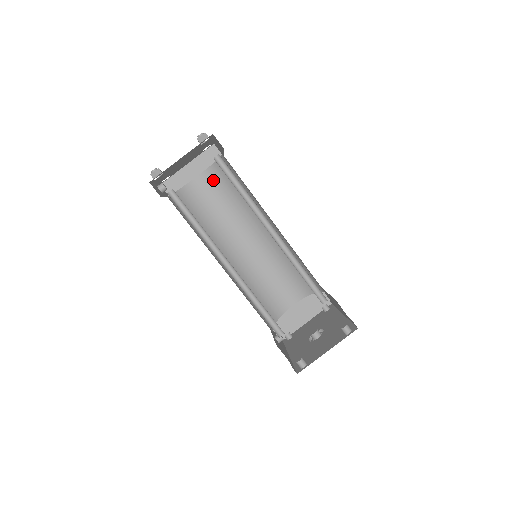
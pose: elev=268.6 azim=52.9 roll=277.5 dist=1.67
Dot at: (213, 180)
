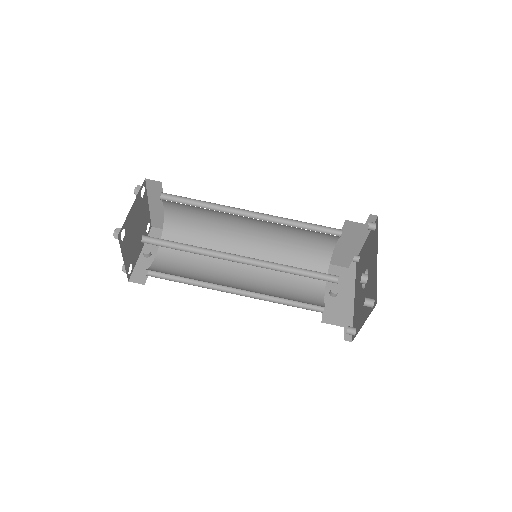
Dot at: (176, 205)
